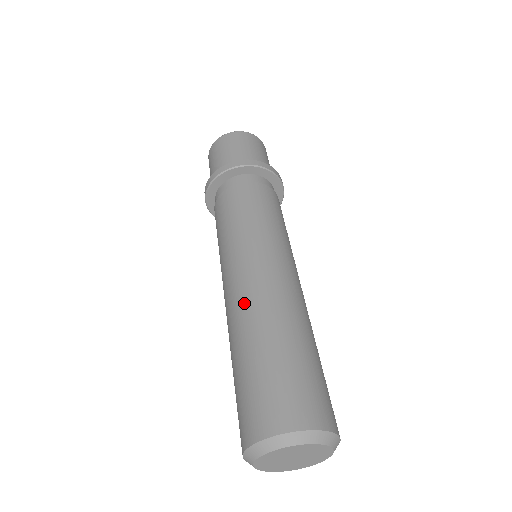
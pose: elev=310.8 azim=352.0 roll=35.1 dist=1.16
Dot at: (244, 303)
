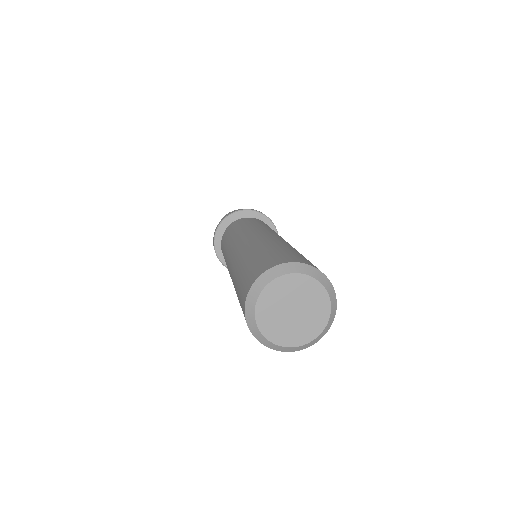
Dot at: (236, 254)
